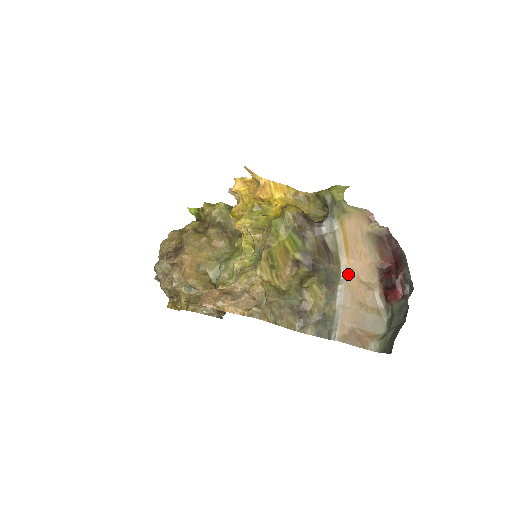
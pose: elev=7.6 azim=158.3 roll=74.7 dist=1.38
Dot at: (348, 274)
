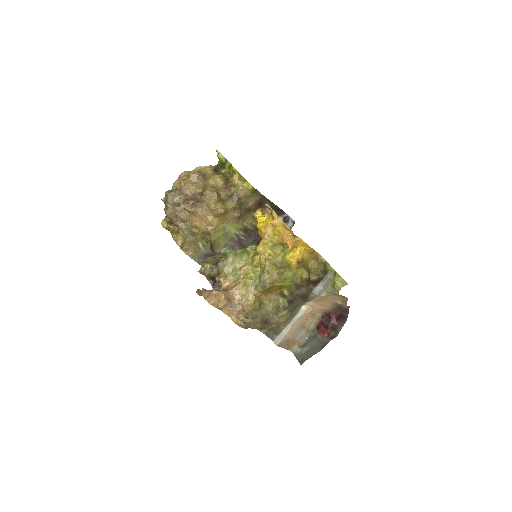
Dot at: (307, 309)
